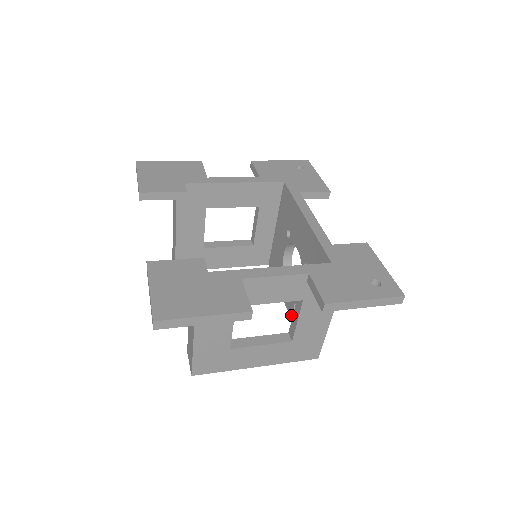
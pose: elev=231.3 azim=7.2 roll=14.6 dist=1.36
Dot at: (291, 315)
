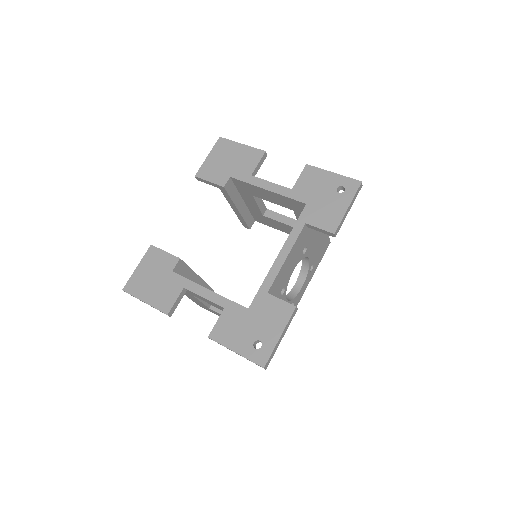
Dot at: occluded
